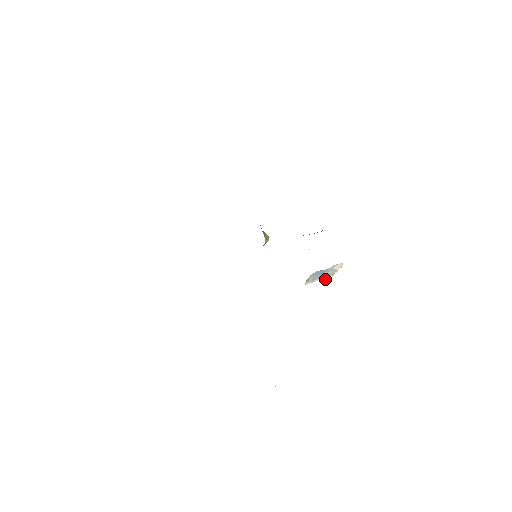
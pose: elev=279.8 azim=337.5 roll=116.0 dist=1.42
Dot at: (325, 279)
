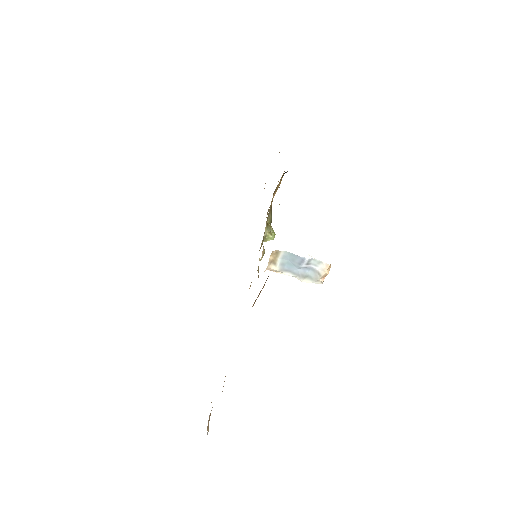
Dot at: (303, 281)
